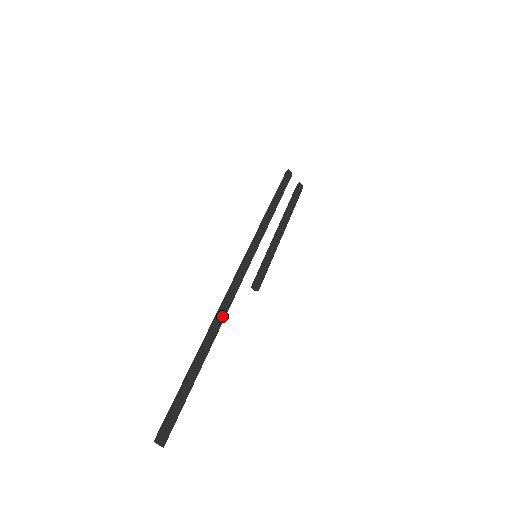
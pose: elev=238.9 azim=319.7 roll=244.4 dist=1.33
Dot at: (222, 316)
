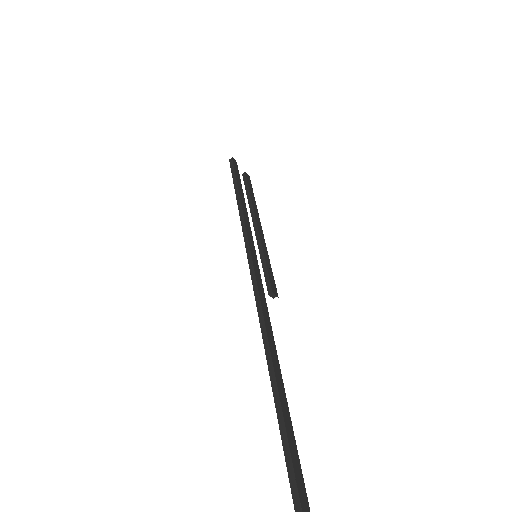
Dot at: (271, 336)
